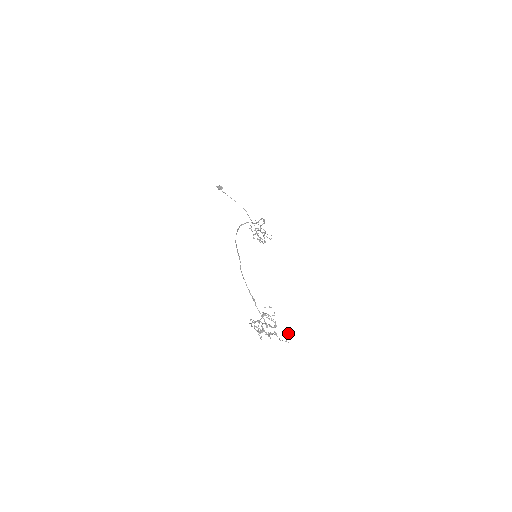
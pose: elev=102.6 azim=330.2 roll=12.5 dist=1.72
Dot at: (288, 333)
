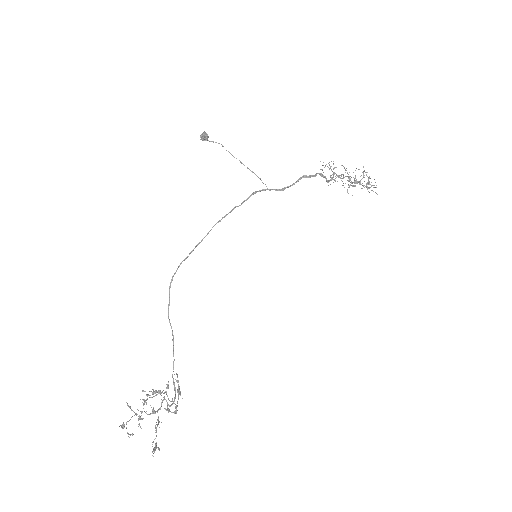
Dot at: (156, 444)
